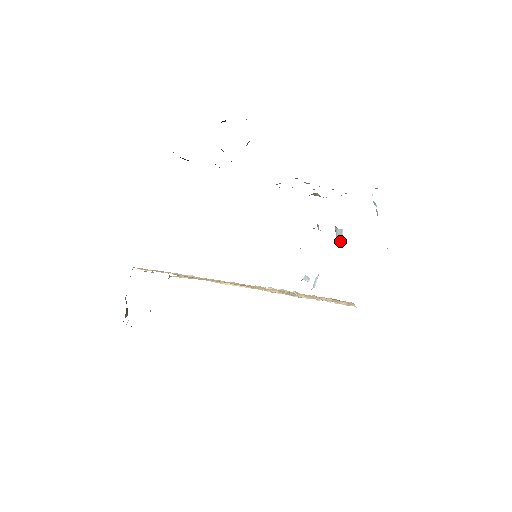
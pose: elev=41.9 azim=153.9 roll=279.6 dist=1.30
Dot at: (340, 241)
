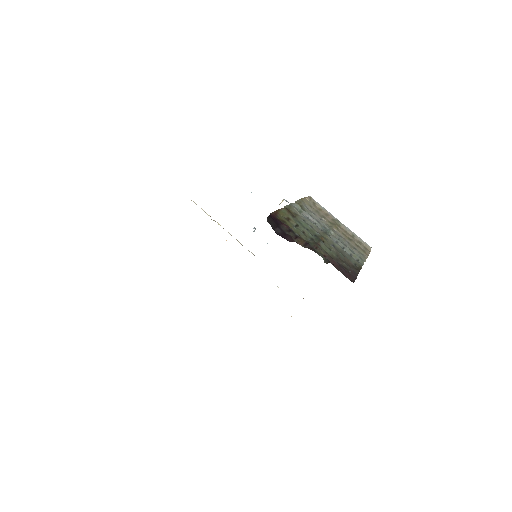
Dot at: occluded
